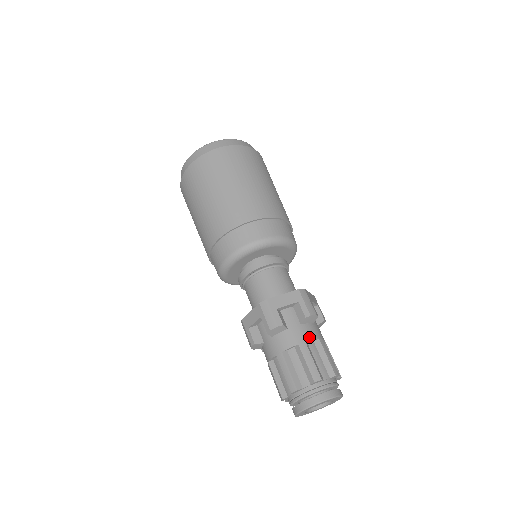
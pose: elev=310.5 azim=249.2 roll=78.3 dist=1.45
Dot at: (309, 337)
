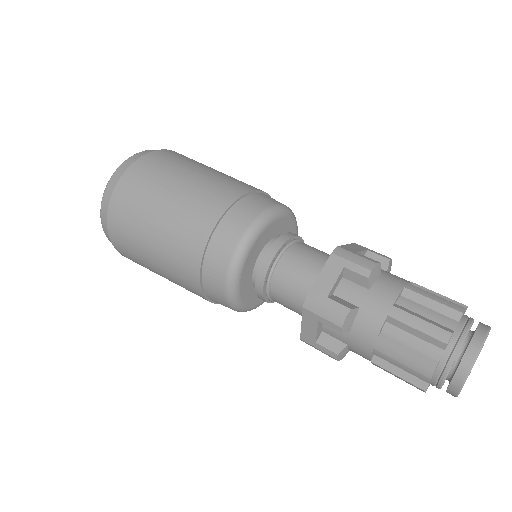
Dot at: (392, 296)
